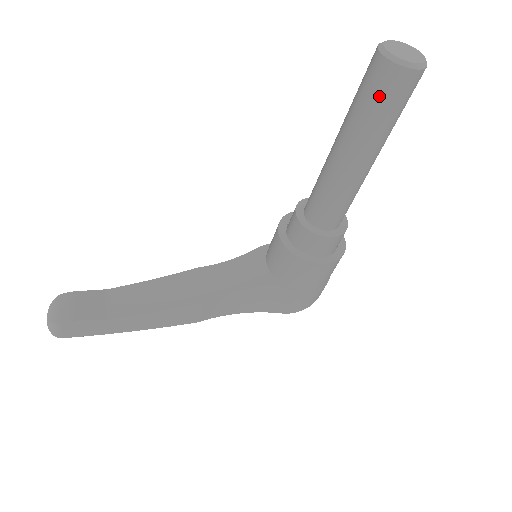
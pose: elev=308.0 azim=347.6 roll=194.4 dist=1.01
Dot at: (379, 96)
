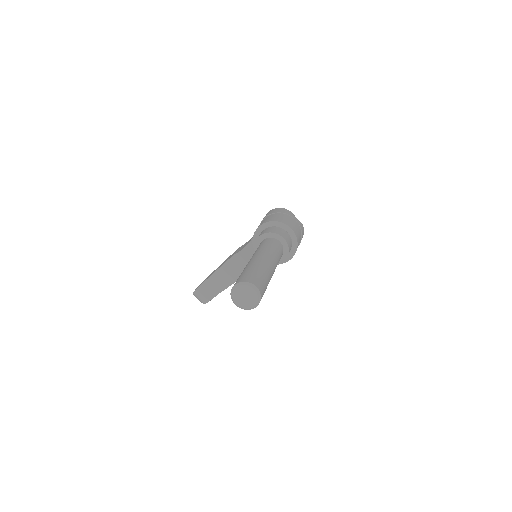
Dot at: occluded
